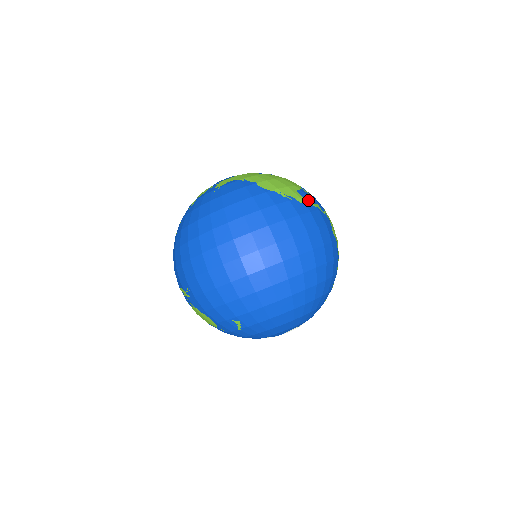
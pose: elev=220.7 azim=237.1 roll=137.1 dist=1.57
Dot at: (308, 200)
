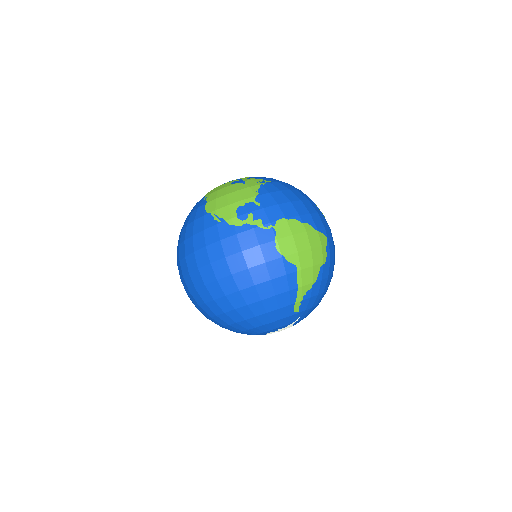
Dot at: (244, 218)
